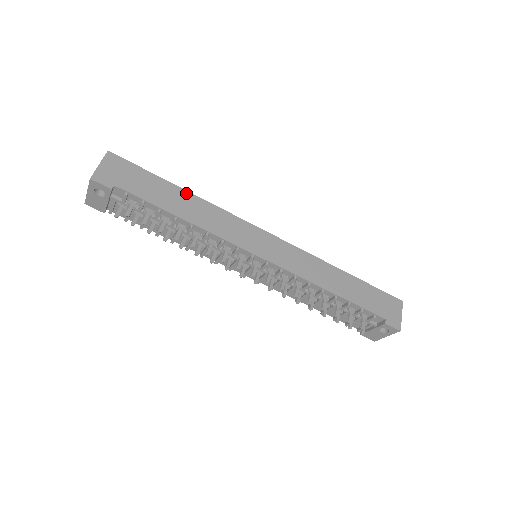
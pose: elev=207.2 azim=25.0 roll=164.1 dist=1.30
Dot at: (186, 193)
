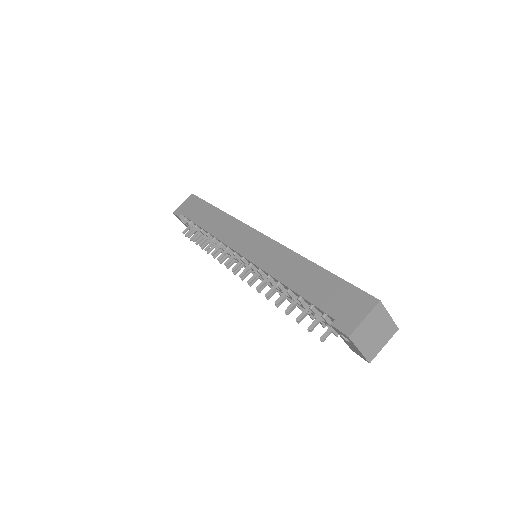
Dot at: (218, 211)
